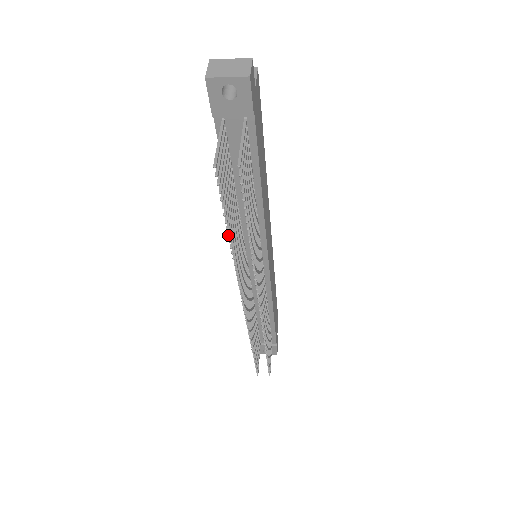
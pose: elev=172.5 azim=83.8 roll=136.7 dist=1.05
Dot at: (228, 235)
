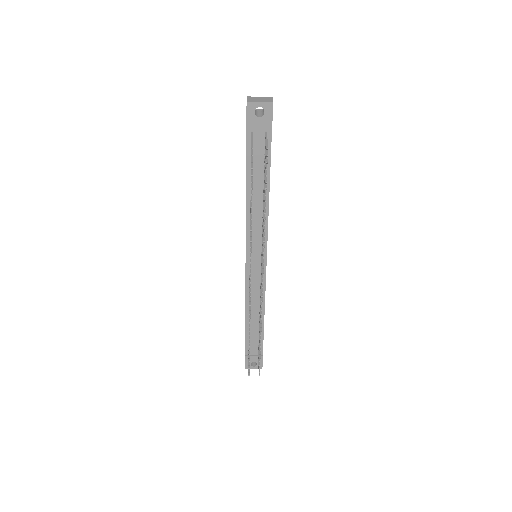
Dot at: (251, 207)
